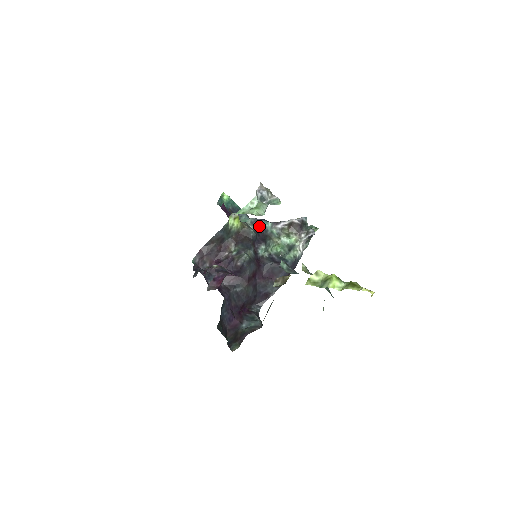
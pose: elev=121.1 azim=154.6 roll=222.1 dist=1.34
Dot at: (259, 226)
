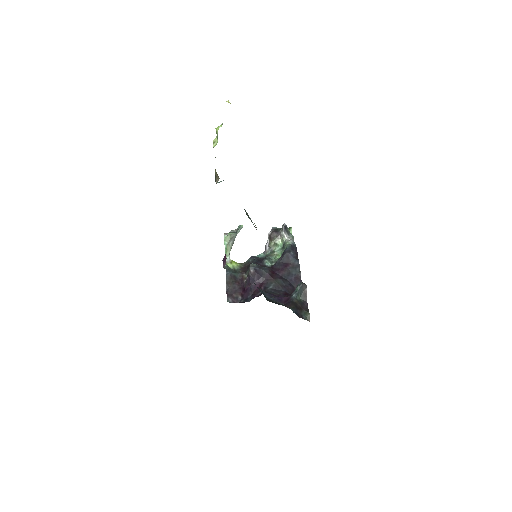
Dot at: (254, 258)
